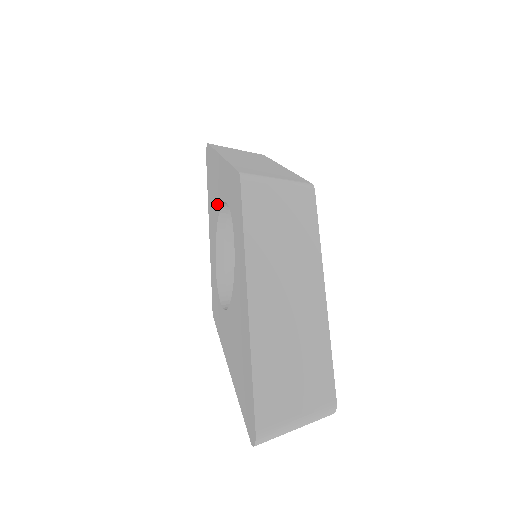
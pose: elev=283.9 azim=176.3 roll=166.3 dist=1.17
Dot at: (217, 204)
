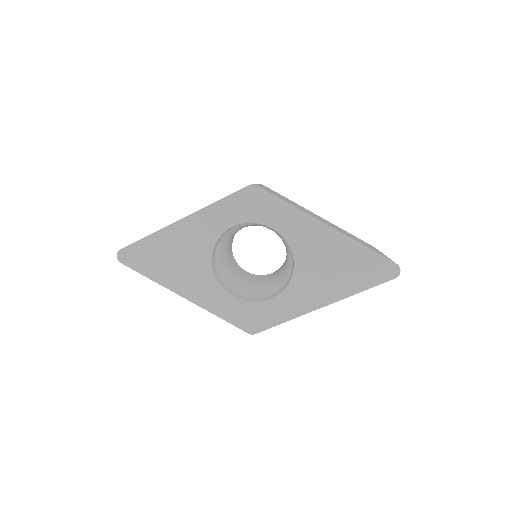
Dot at: (201, 254)
